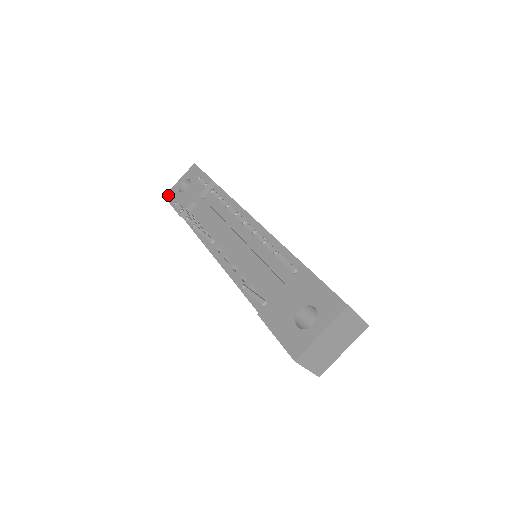
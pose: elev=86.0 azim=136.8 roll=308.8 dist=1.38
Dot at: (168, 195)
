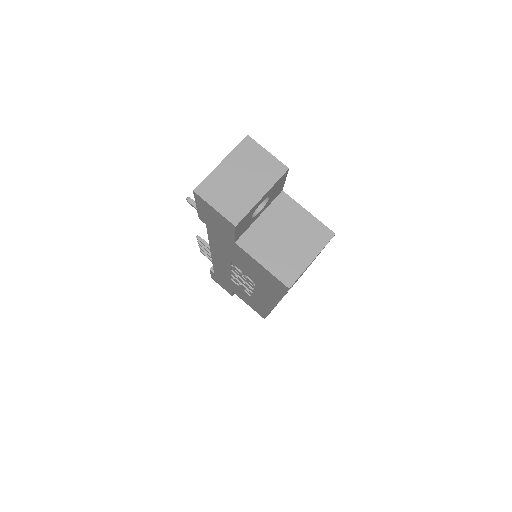
Dot at: occluded
